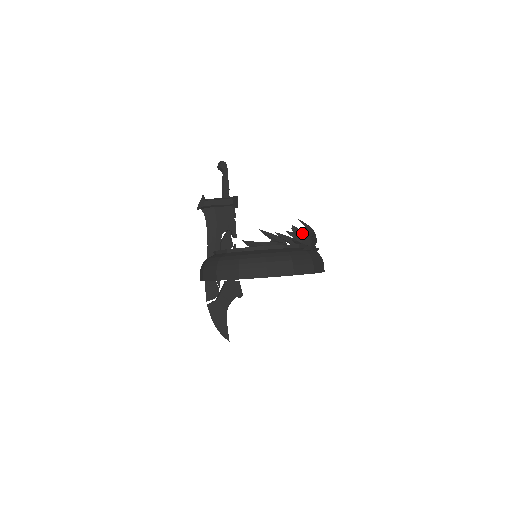
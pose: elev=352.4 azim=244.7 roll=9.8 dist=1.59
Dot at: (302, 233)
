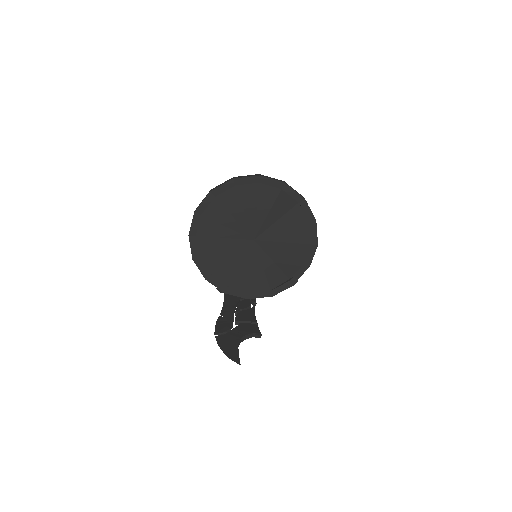
Dot at: occluded
